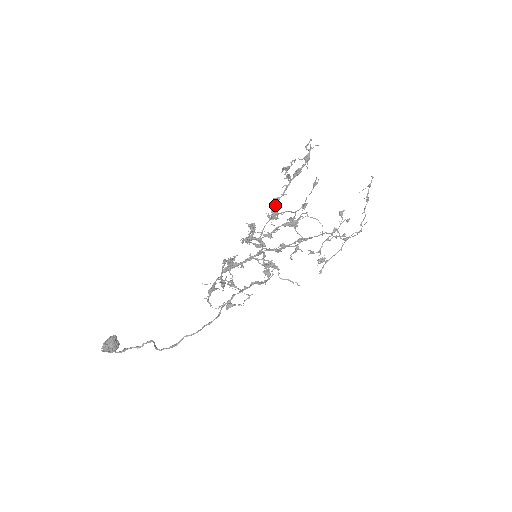
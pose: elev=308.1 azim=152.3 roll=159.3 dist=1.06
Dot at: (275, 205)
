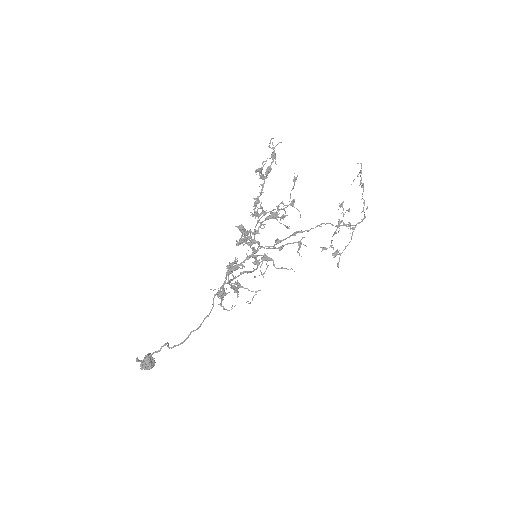
Dot at: (260, 205)
